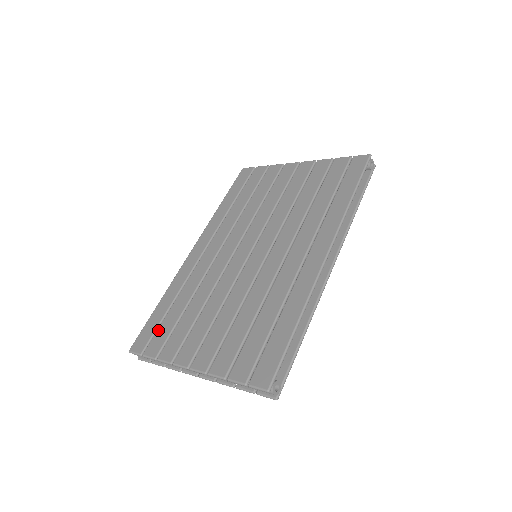
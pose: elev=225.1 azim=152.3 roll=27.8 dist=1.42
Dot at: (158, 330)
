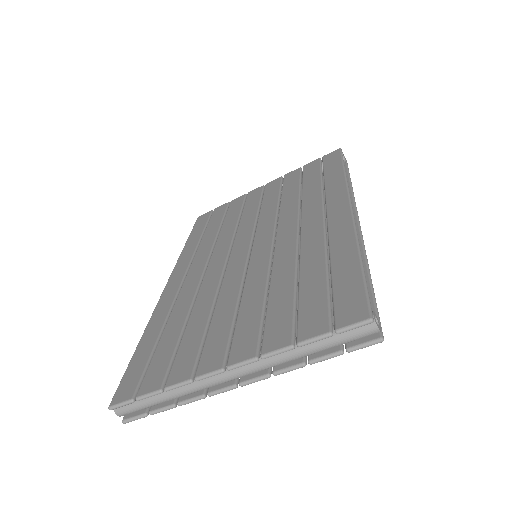
Dot at: (151, 363)
